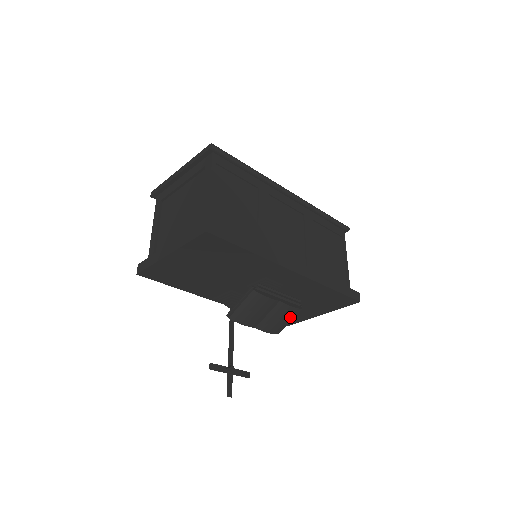
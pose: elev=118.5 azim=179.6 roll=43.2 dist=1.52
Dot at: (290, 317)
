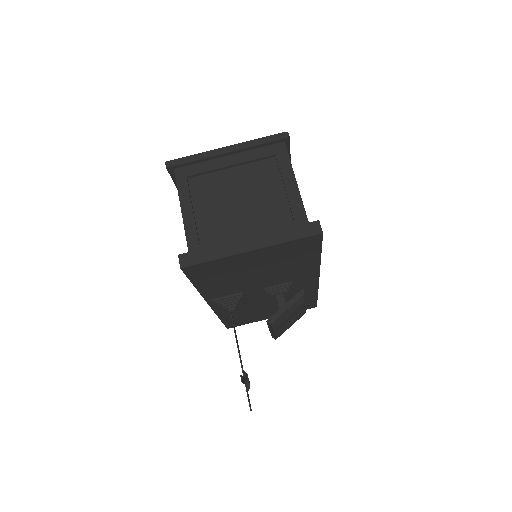
Dot at: occluded
